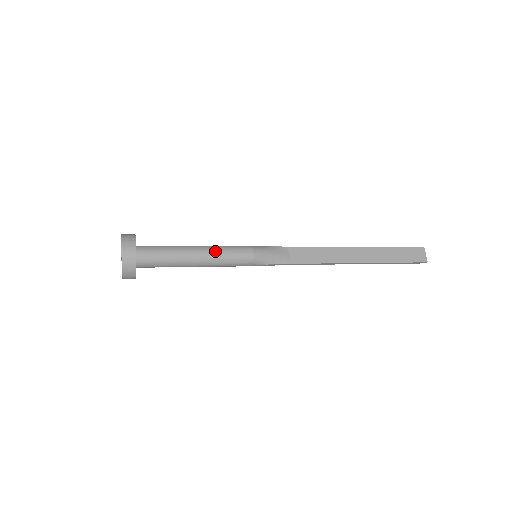
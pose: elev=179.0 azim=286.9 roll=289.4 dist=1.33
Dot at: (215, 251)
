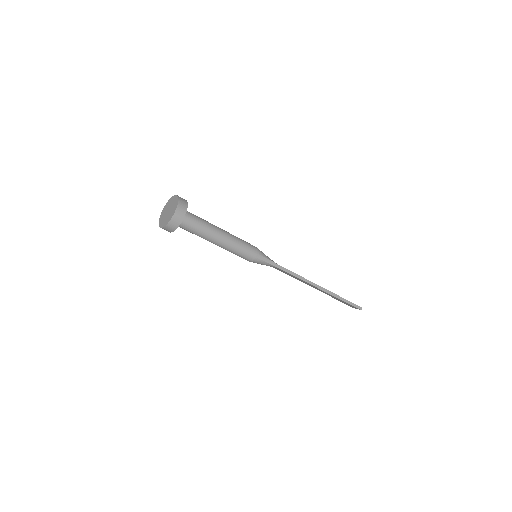
Dot at: occluded
